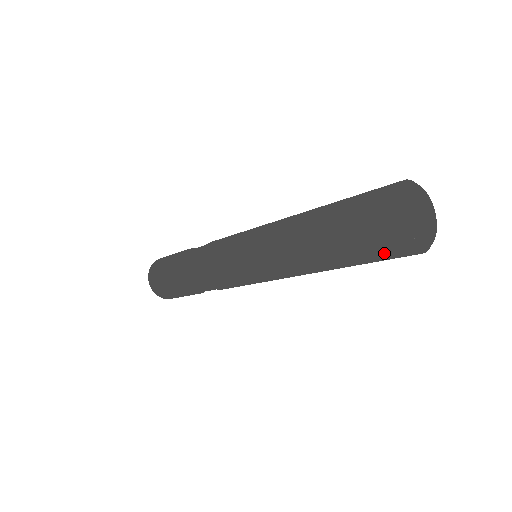
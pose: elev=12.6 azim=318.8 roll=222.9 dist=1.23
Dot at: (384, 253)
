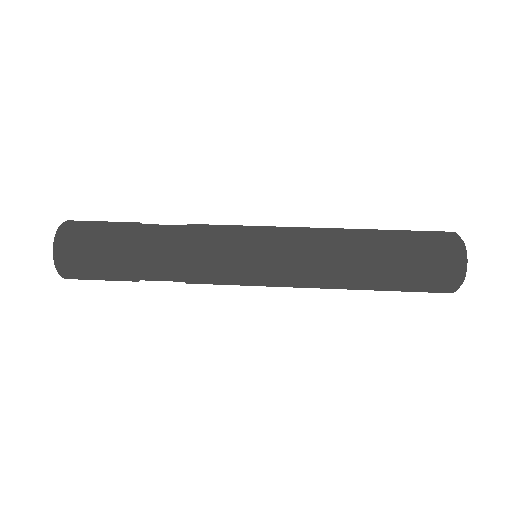
Dot at: (428, 292)
